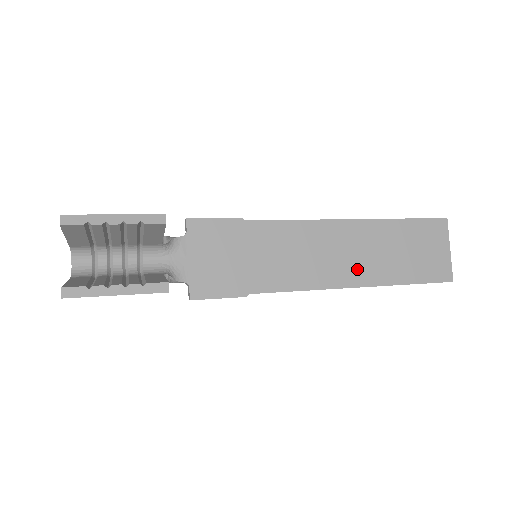
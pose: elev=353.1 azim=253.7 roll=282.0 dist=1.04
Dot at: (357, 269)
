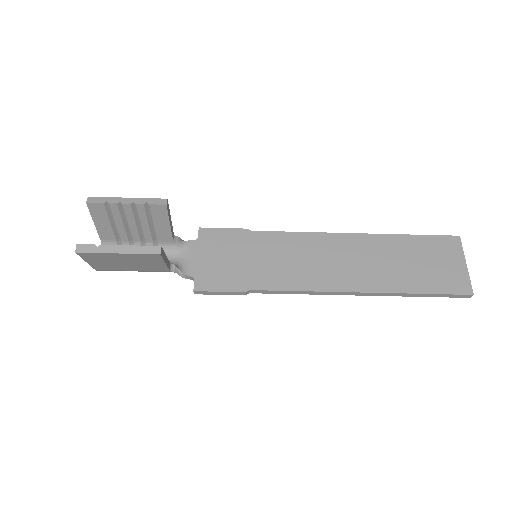
Dot at: (360, 276)
